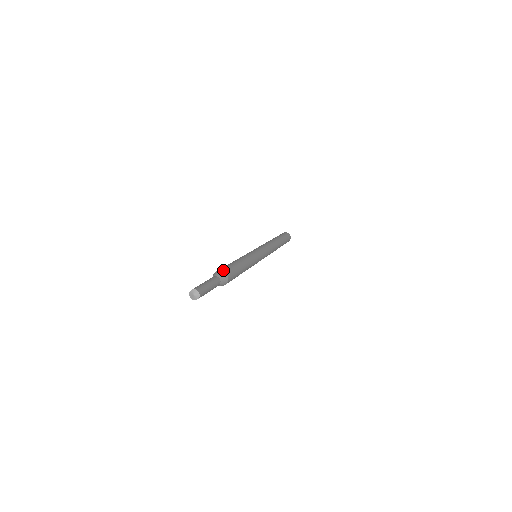
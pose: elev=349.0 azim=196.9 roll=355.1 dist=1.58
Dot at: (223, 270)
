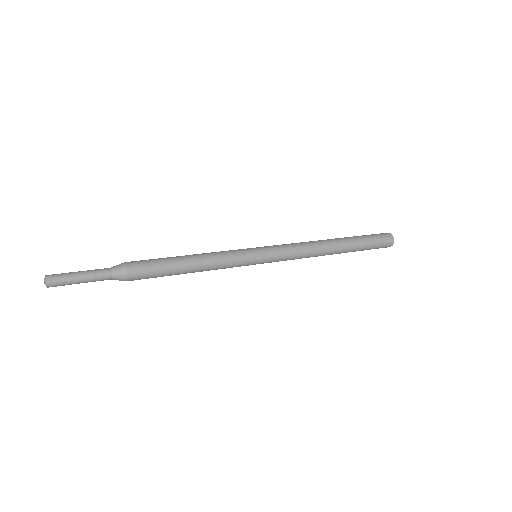
Dot at: (129, 265)
